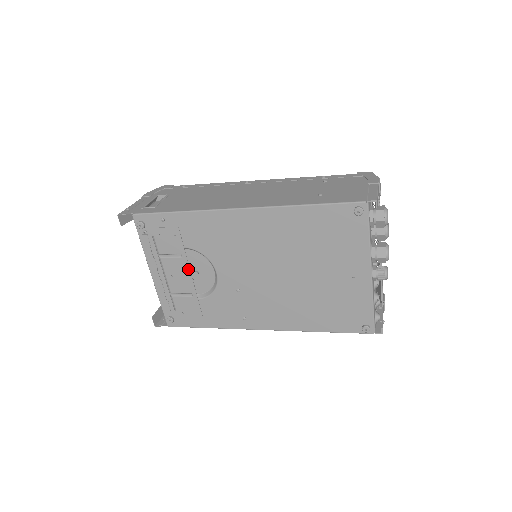
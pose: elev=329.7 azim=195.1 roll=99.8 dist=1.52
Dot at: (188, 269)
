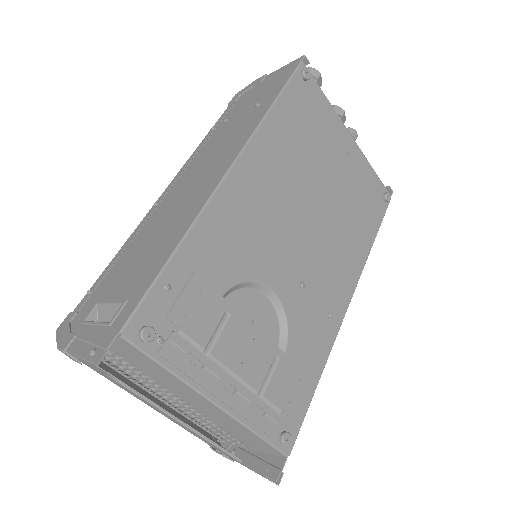
Dot at: (248, 324)
